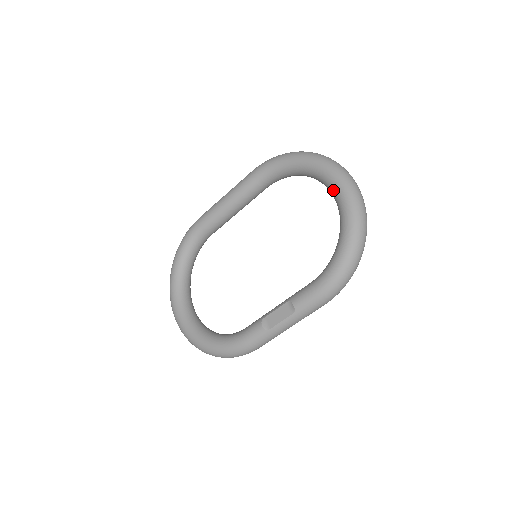
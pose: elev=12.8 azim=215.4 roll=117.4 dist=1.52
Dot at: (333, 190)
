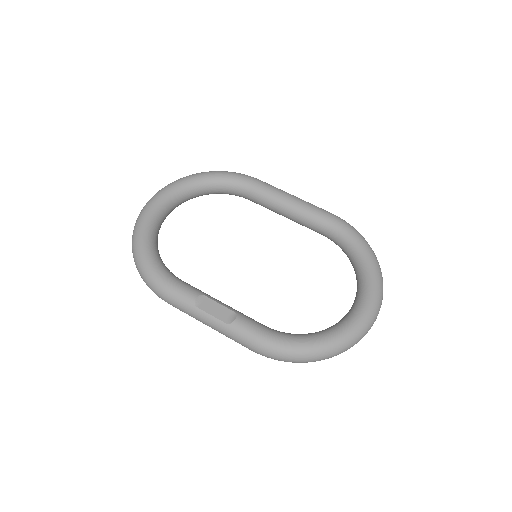
Dot at: (360, 303)
